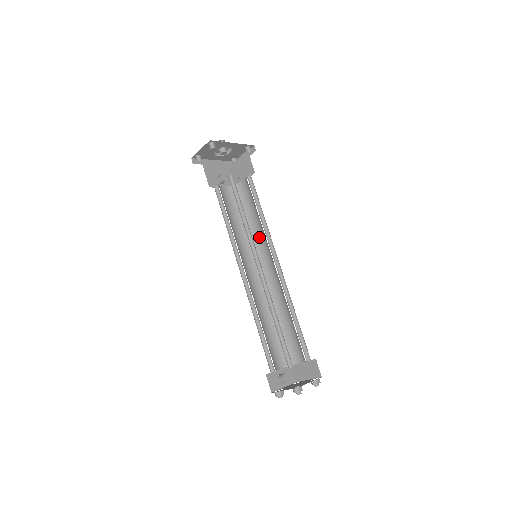
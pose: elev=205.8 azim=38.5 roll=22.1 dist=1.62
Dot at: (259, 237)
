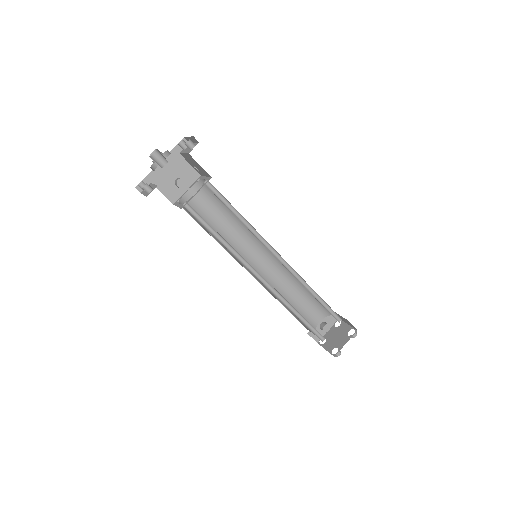
Dot at: occluded
